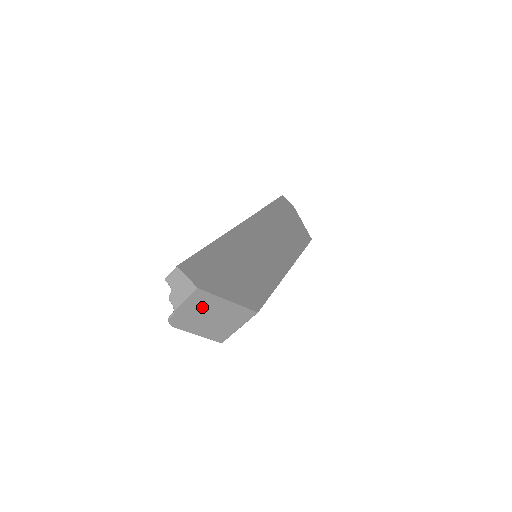
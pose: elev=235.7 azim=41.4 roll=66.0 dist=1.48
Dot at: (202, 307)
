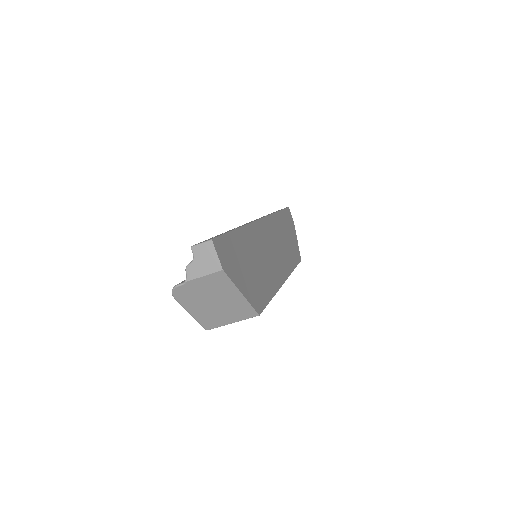
Dot at: (214, 289)
